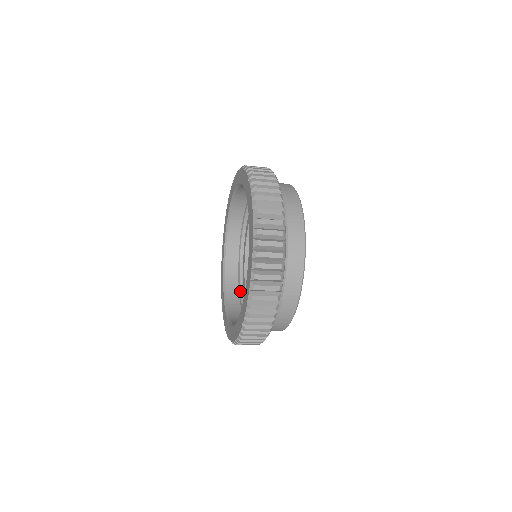
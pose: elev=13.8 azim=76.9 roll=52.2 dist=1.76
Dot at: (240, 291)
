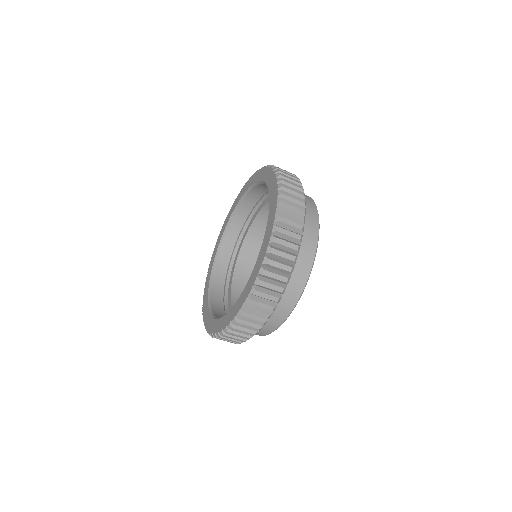
Dot at: (228, 270)
